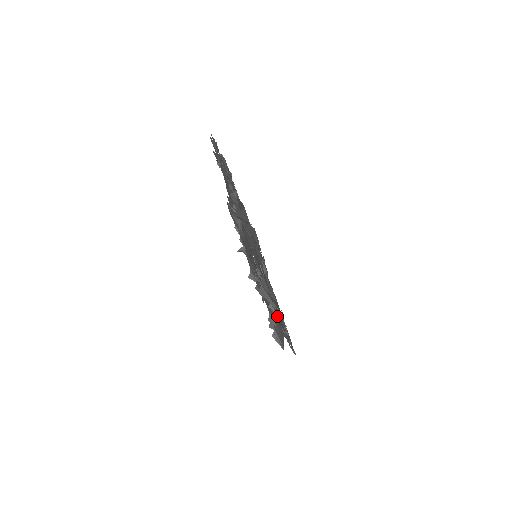
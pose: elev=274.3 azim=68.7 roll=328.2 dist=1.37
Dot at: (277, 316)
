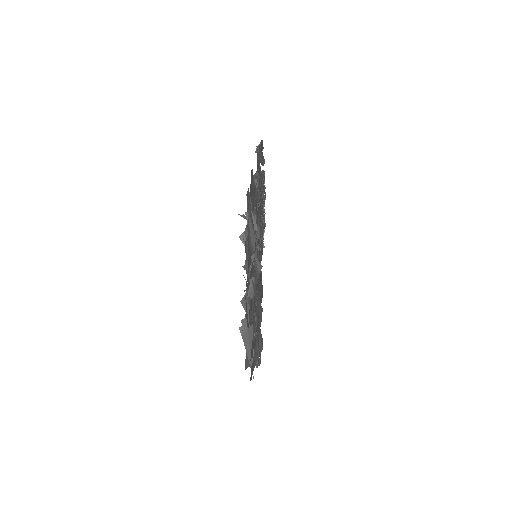
Dot at: occluded
